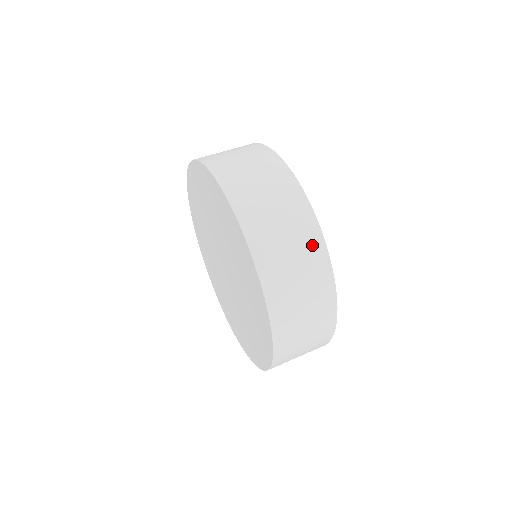
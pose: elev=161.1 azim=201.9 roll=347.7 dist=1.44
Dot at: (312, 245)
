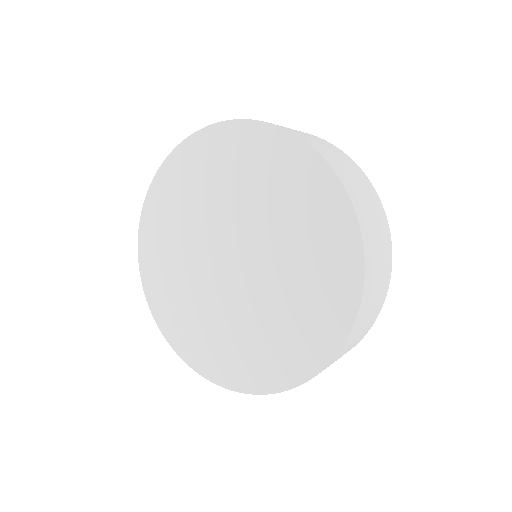
Dot at: (381, 216)
